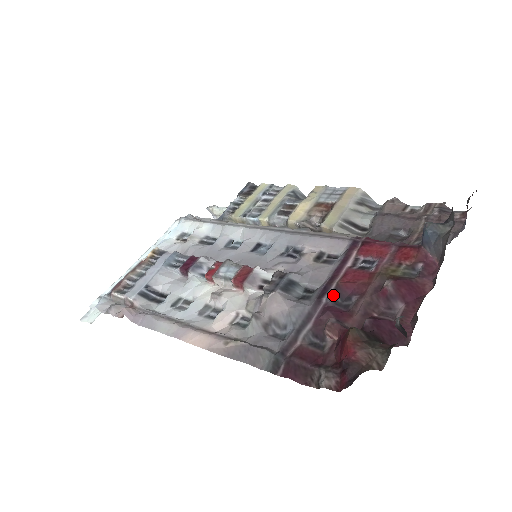
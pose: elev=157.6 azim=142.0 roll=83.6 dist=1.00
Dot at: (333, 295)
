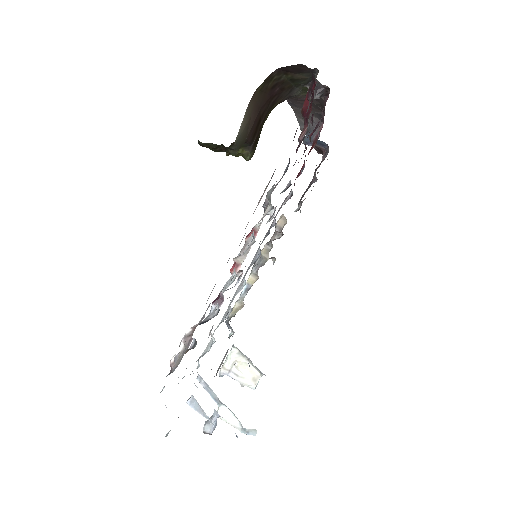
Dot at: occluded
